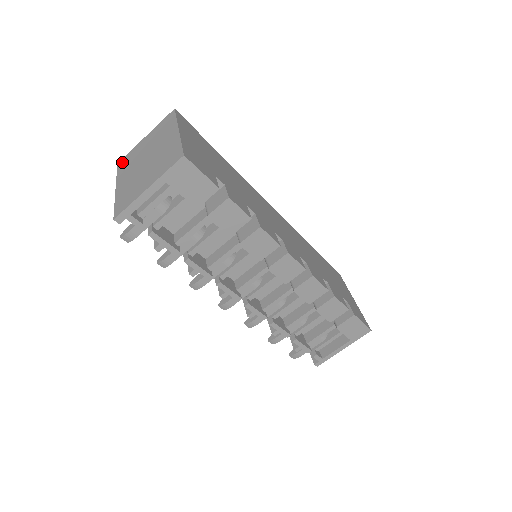
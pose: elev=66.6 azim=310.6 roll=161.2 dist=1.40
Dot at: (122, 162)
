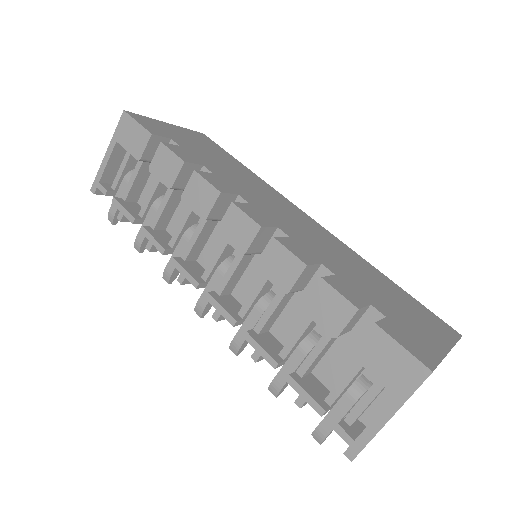
Dot at: occluded
